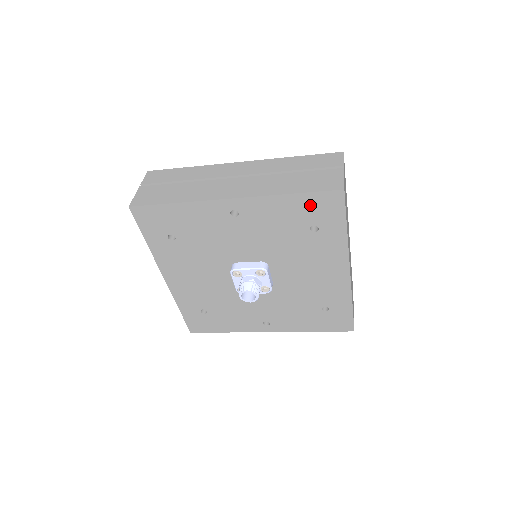
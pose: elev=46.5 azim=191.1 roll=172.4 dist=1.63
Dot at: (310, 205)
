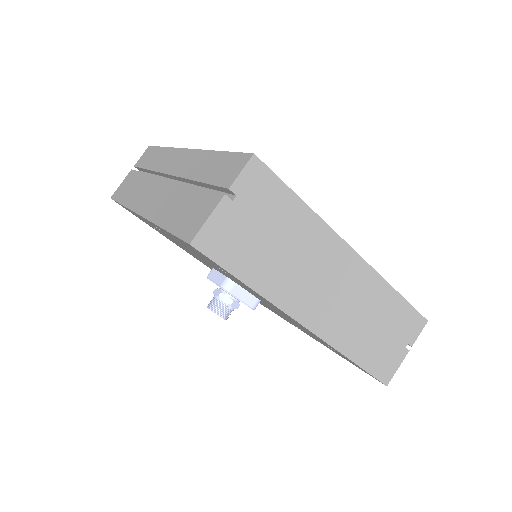
Dot at: occluded
